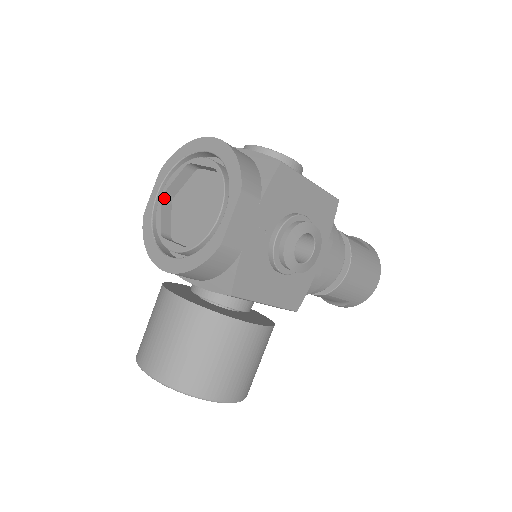
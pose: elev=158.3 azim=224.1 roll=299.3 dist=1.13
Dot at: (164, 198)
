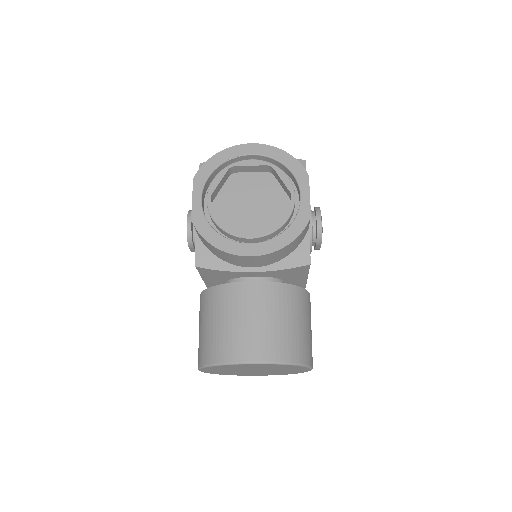
Dot at: (211, 201)
